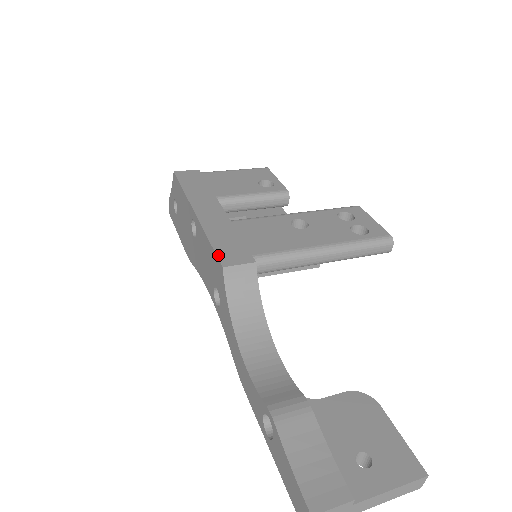
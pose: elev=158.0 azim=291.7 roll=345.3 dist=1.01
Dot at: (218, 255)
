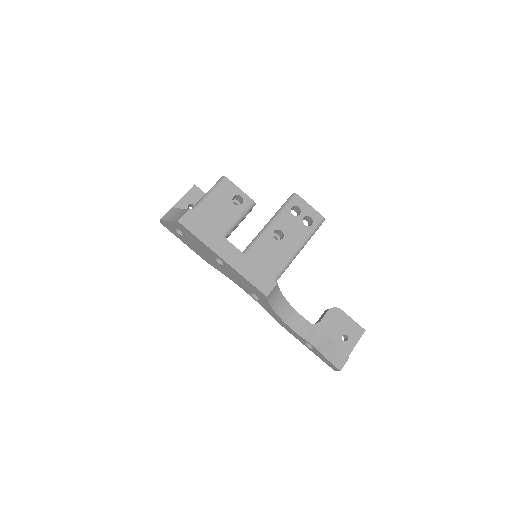
Dot at: (259, 289)
